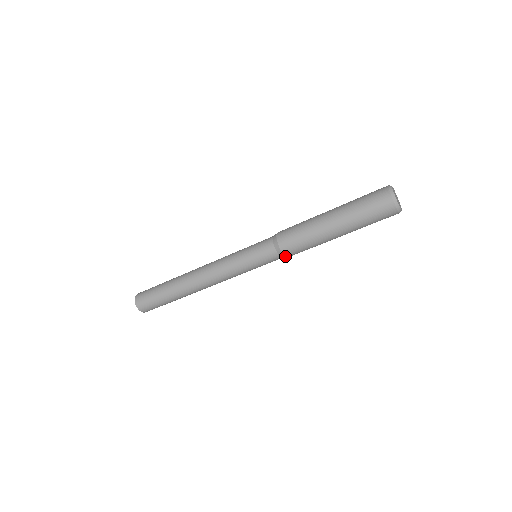
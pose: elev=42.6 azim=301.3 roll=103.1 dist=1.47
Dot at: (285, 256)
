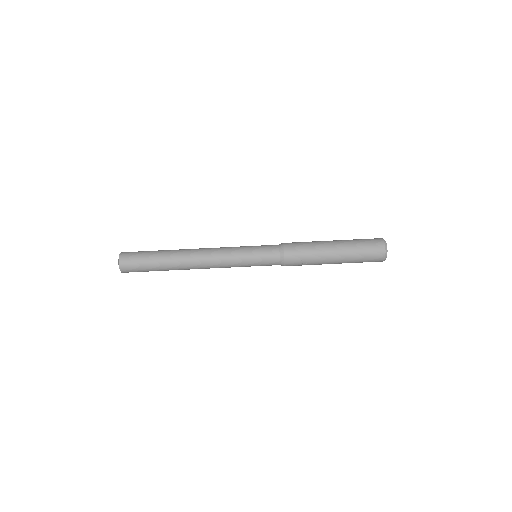
Dot at: (284, 251)
